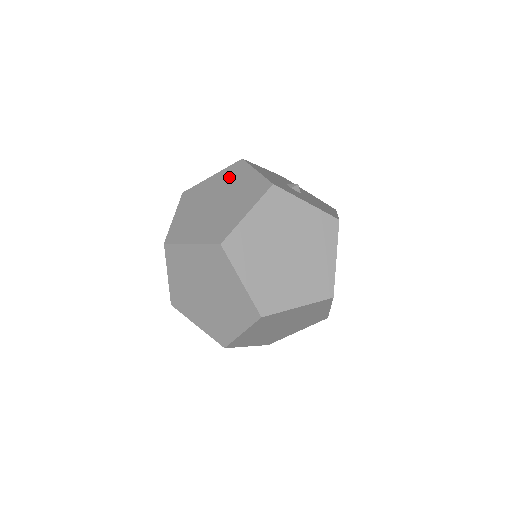
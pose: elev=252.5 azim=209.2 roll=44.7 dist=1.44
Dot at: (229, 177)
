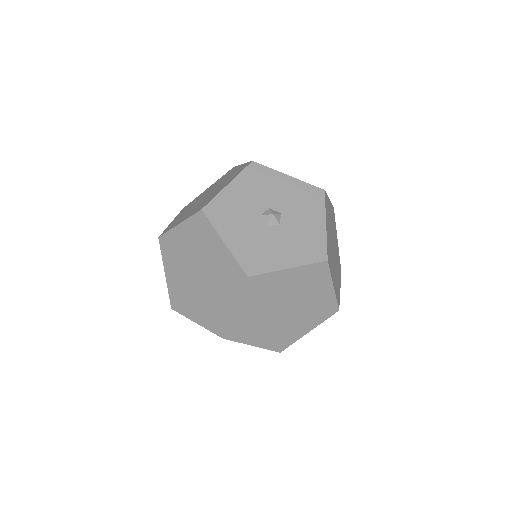
Dot at: (198, 238)
